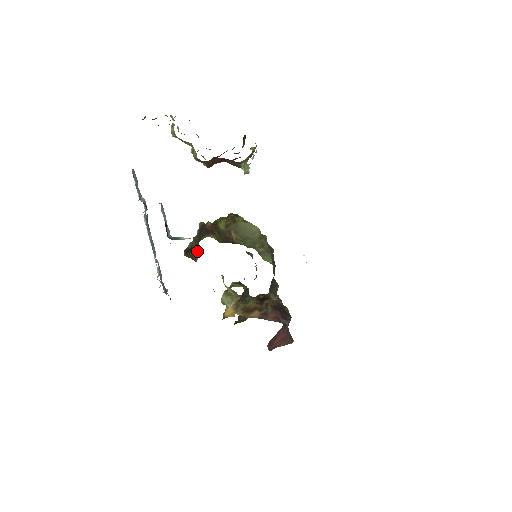
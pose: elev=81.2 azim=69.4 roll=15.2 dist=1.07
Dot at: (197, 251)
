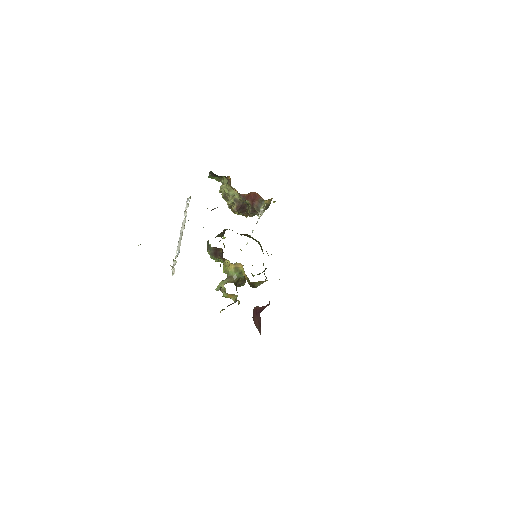
Dot at: (223, 234)
